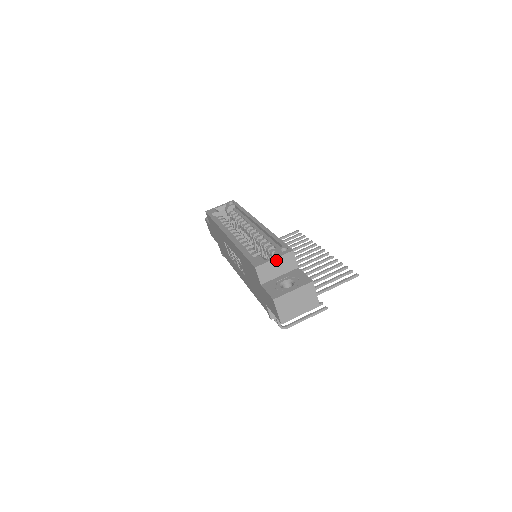
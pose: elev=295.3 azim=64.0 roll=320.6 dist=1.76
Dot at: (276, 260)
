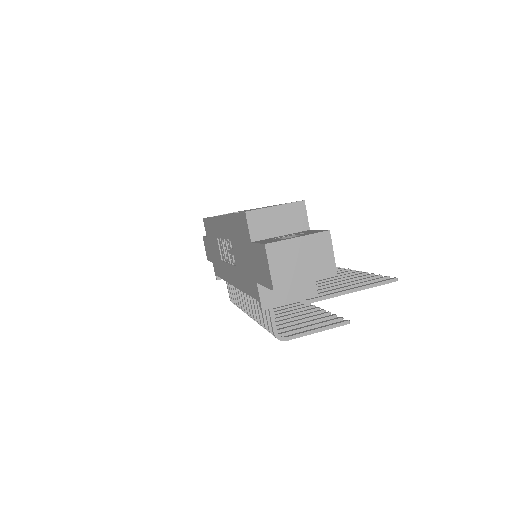
Dot at: (278, 209)
